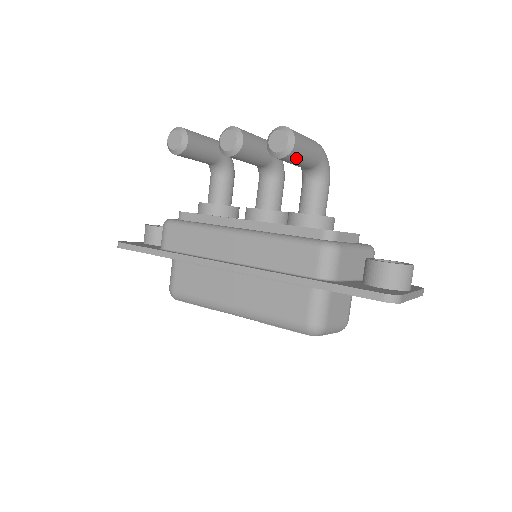
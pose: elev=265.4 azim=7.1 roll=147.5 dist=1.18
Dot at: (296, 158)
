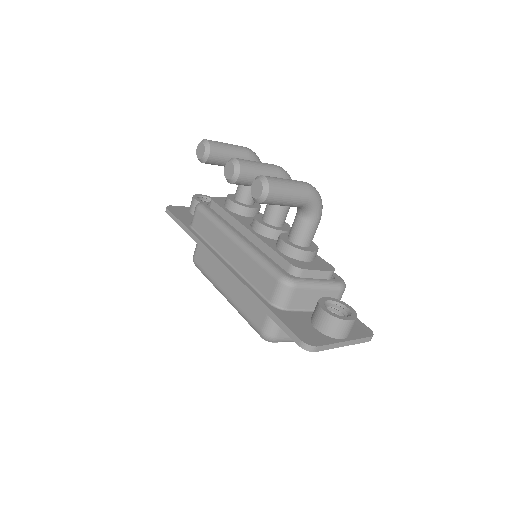
Dot at: (273, 204)
